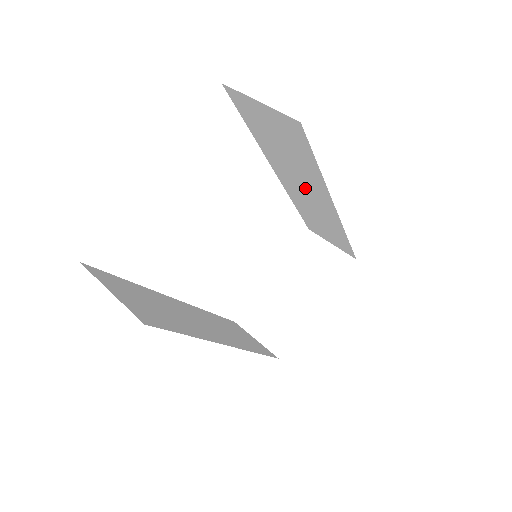
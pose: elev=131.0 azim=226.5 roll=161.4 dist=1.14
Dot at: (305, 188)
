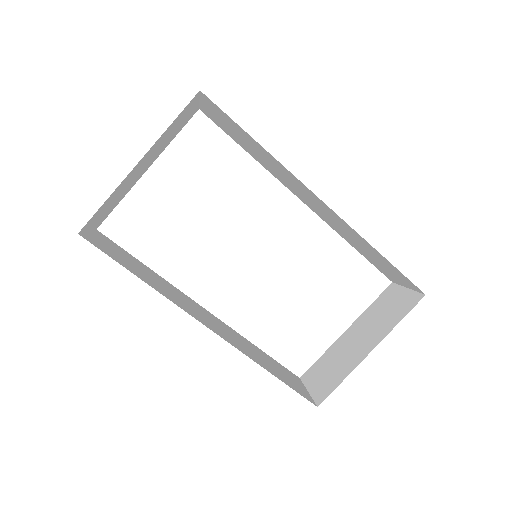
Dot at: (299, 189)
